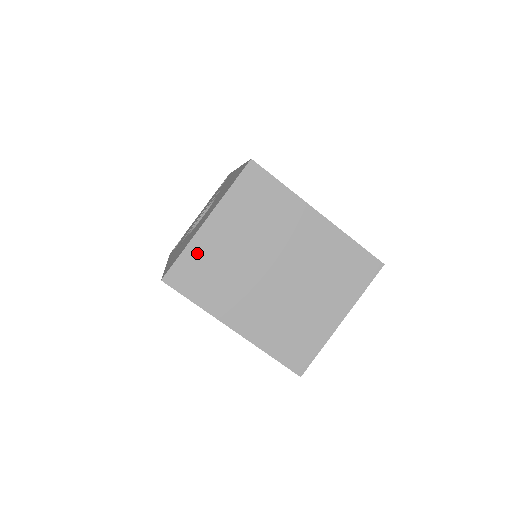
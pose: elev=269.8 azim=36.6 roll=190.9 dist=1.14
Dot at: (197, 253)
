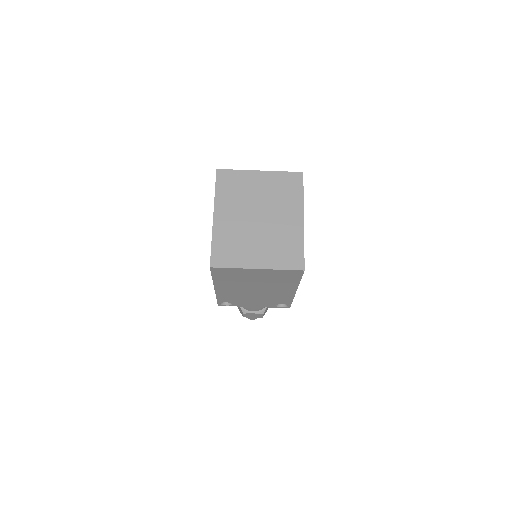
Dot at: (241, 176)
